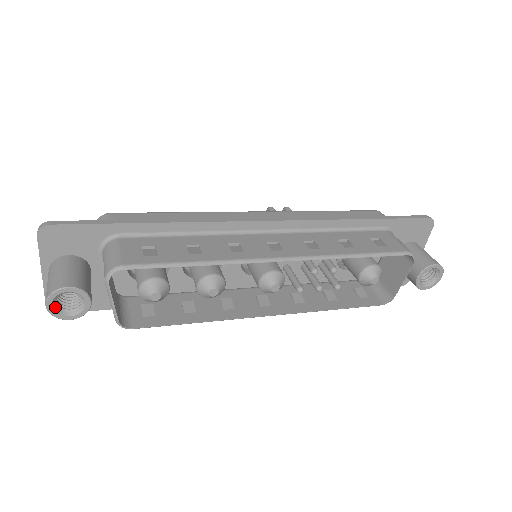
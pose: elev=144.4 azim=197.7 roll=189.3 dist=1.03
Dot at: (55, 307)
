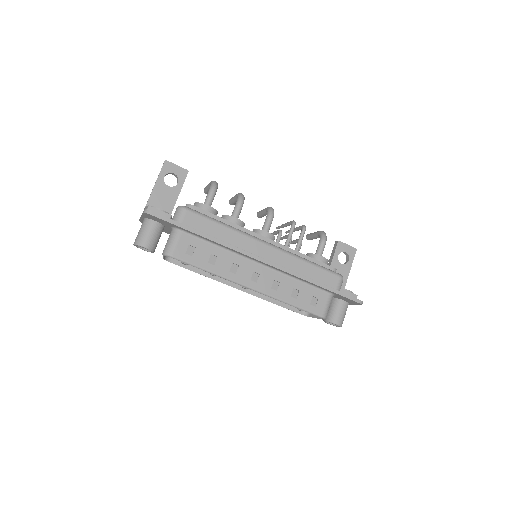
Dot at: occluded
